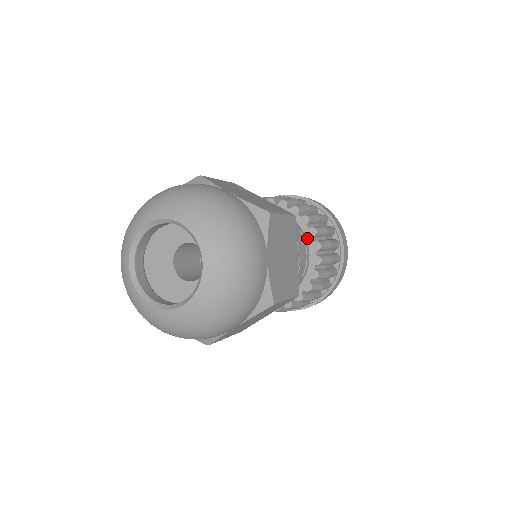
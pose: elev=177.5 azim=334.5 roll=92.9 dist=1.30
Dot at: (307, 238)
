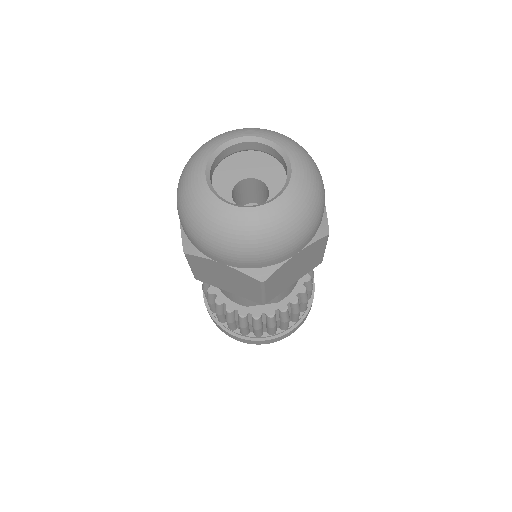
Dot at: occluded
